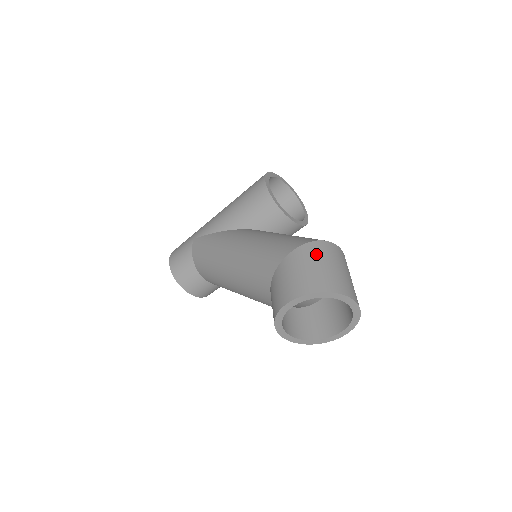
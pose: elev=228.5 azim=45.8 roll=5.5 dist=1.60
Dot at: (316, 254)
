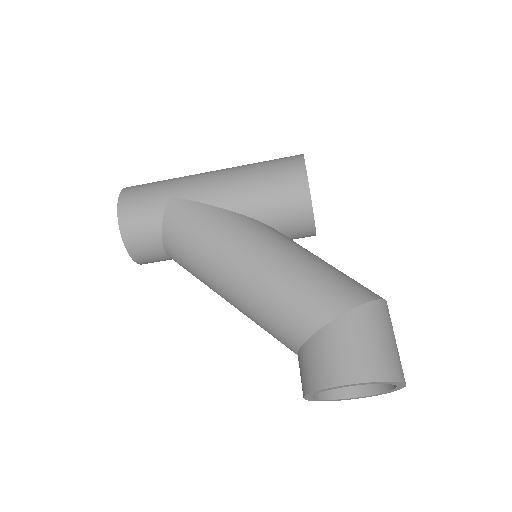
Dot at: (382, 321)
